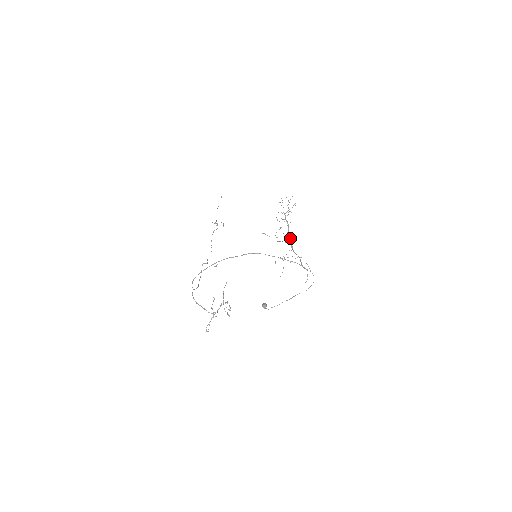
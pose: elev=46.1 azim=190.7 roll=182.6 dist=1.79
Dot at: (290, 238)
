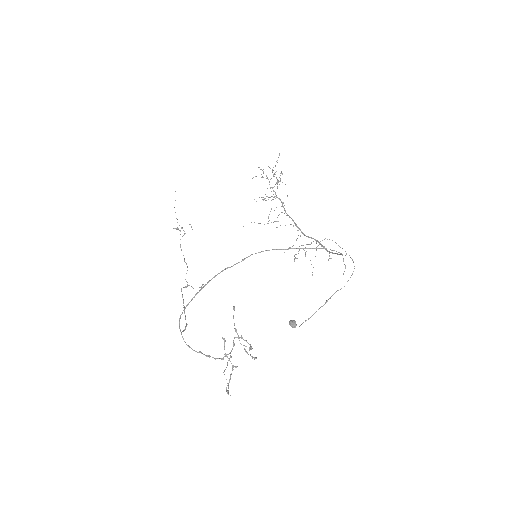
Dot at: (291, 218)
